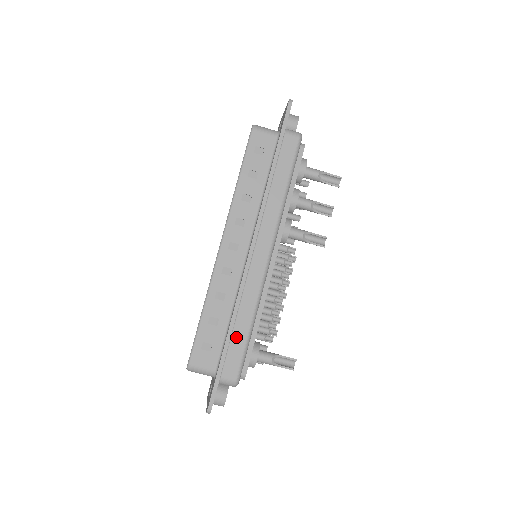
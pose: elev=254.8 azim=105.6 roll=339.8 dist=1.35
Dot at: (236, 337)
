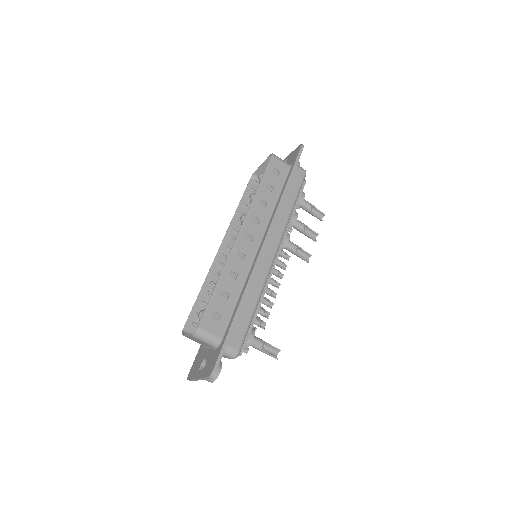
Dot at: (243, 312)
